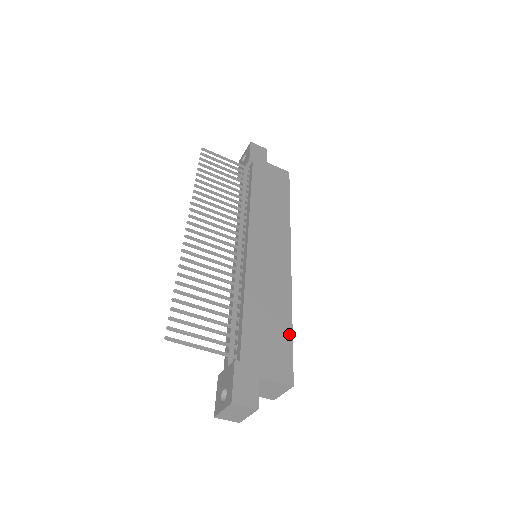
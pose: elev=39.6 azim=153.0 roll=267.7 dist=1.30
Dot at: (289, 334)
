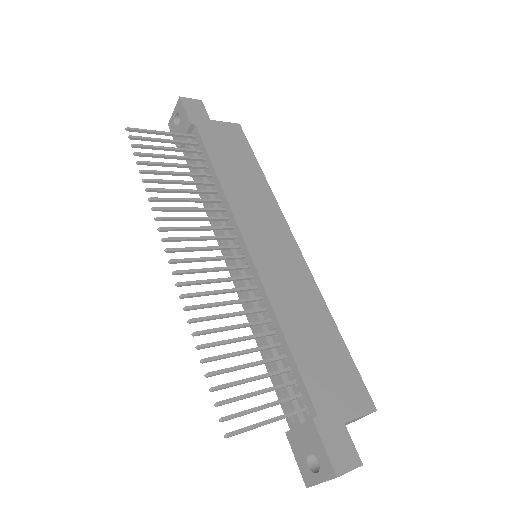
Dot at: (343, 347)
